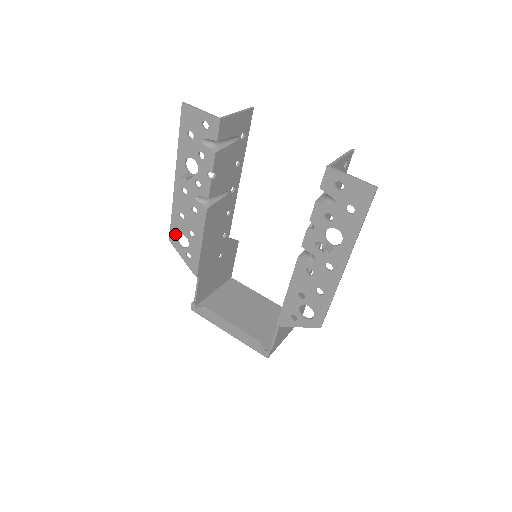
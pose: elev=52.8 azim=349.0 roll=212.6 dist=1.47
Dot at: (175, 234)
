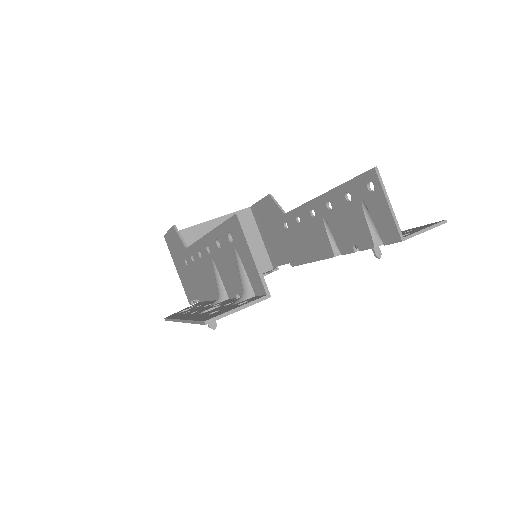
Dot at: occluded
